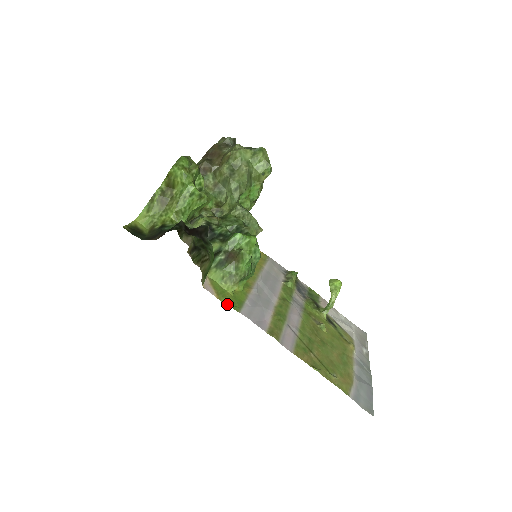
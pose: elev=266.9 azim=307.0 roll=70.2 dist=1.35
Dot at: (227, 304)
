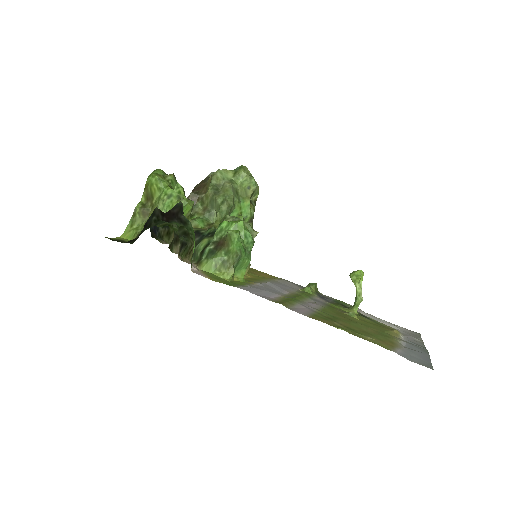
Dot at: occluded
